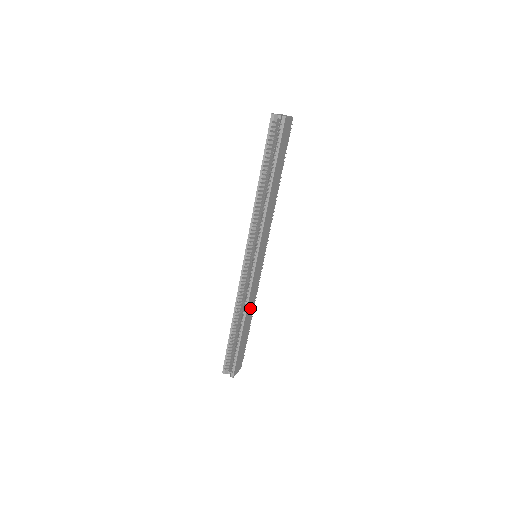
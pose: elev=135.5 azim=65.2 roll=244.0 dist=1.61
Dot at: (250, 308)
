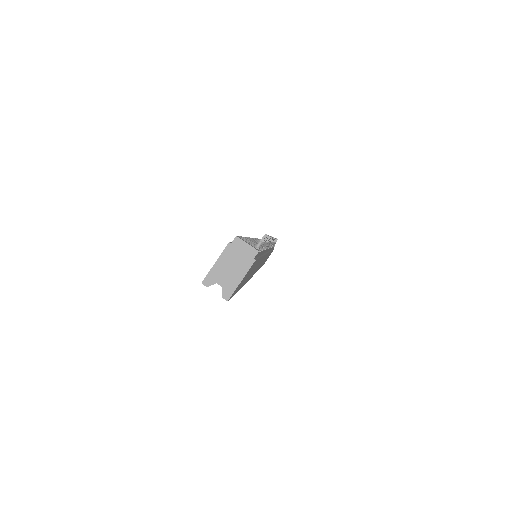
Dot at: occluded
